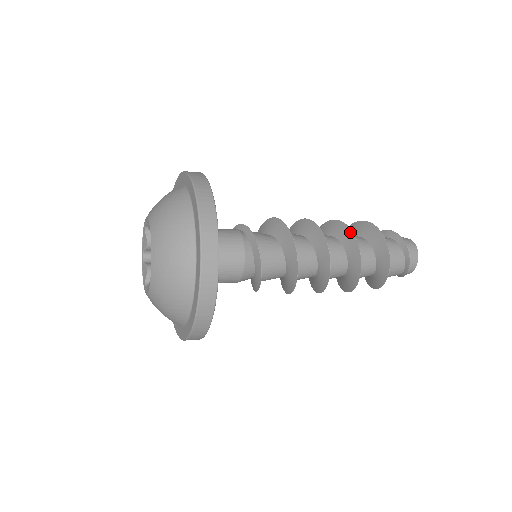
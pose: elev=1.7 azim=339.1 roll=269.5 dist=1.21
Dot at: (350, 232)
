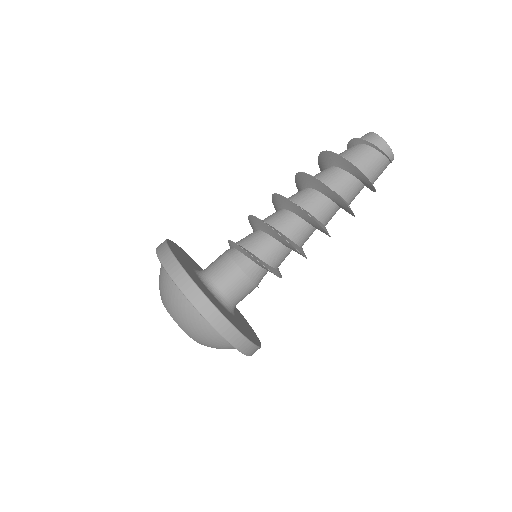
Dot at: (296, 178)
